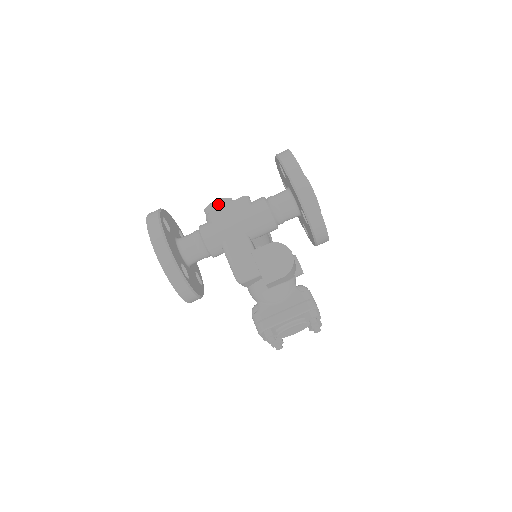
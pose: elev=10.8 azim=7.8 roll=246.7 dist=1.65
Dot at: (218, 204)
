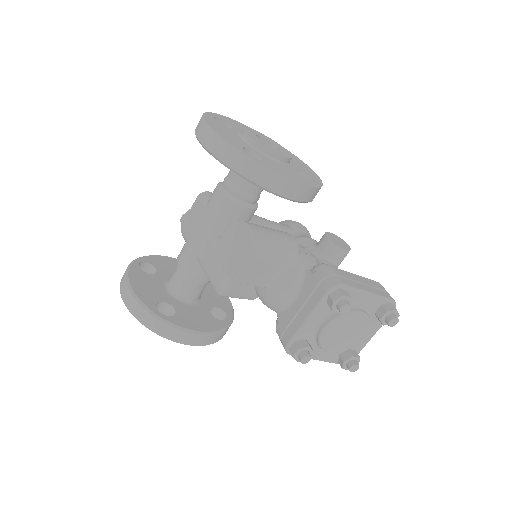
Dot at: (183, 219)
